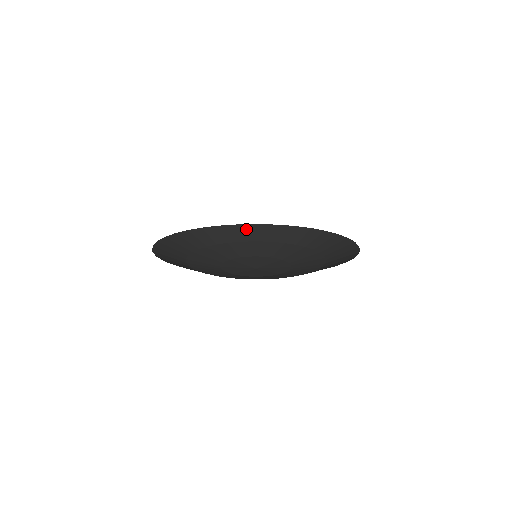
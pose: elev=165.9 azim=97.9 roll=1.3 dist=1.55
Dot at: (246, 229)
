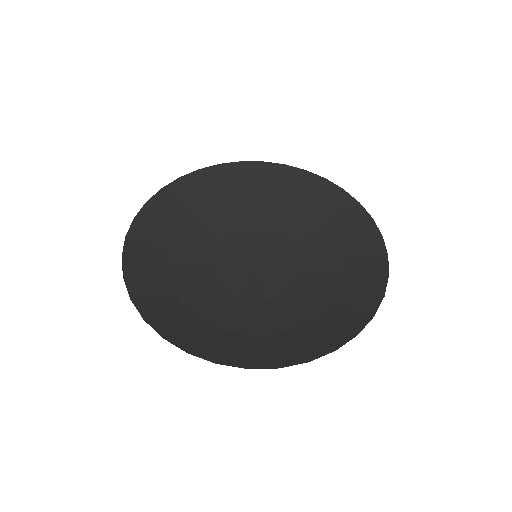
Dot at: (297, 178)
